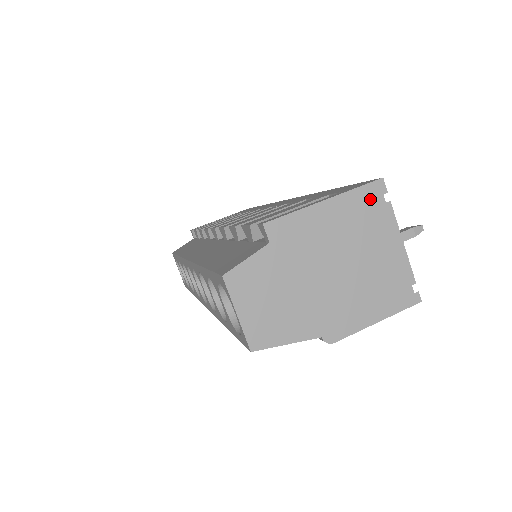
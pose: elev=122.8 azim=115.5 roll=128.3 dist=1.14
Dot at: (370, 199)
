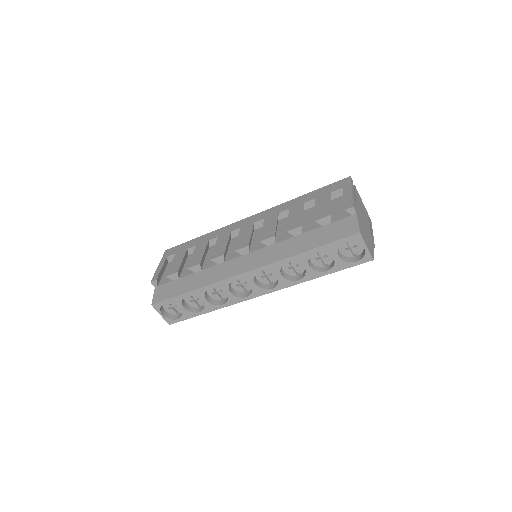
Dot at: occluded
